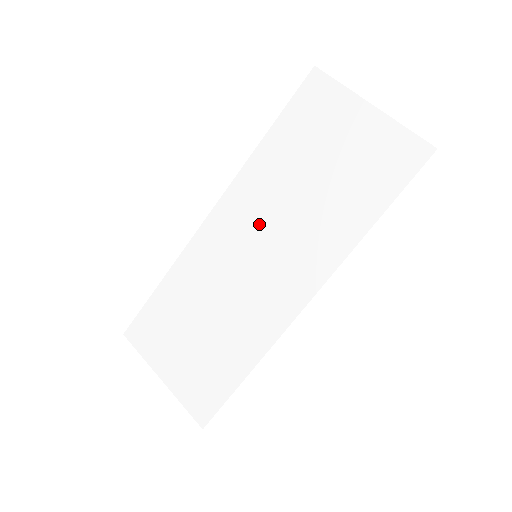
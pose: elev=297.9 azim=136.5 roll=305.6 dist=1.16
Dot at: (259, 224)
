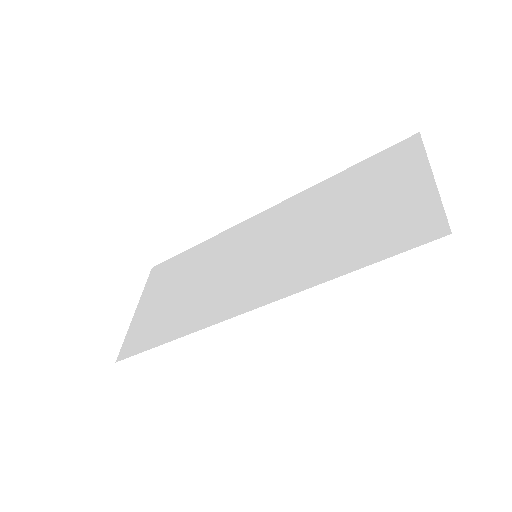
Dot at: (279, 233)
